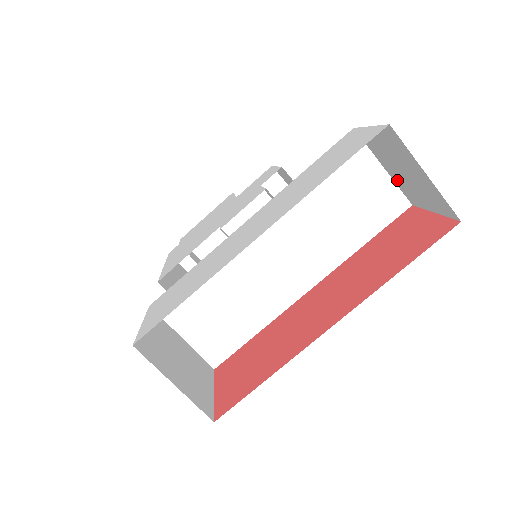
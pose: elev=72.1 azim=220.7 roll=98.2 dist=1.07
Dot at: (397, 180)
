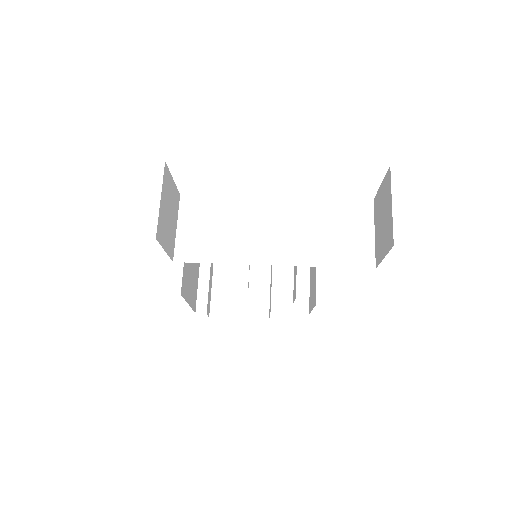
Dot at: (377, 241)
